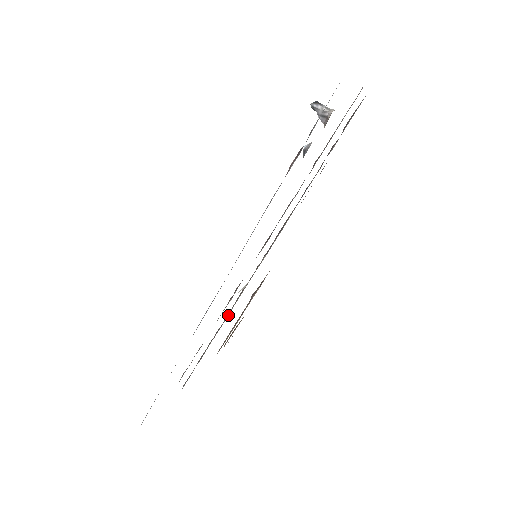
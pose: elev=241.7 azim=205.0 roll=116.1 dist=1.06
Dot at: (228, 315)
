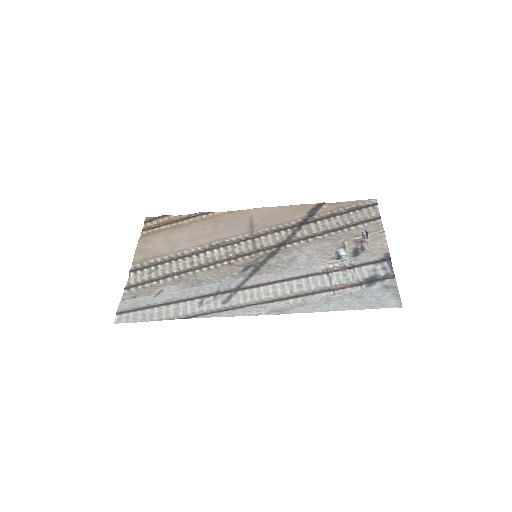
Dot at: (197, 253)
